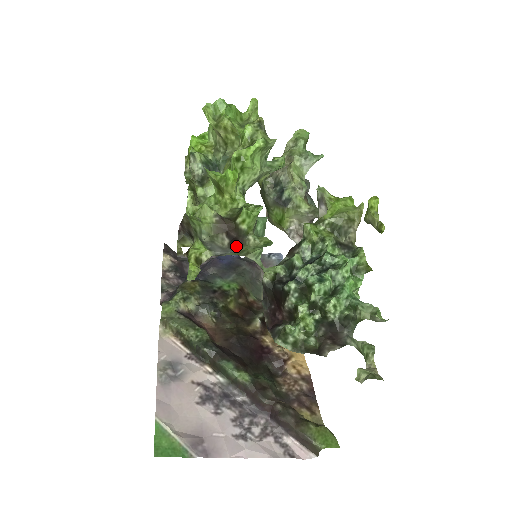
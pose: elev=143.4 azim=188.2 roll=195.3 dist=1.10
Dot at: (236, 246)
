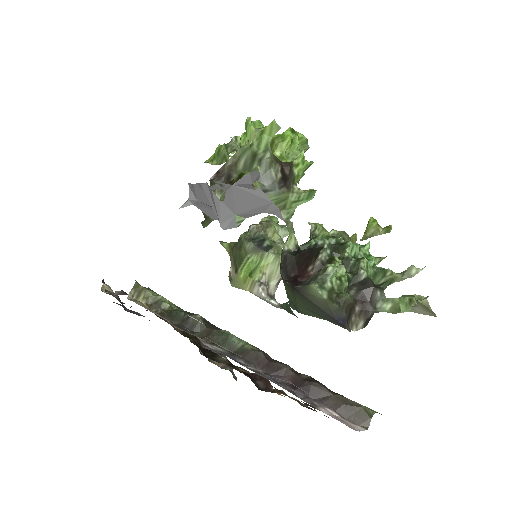
Dot at: (283, 186)
